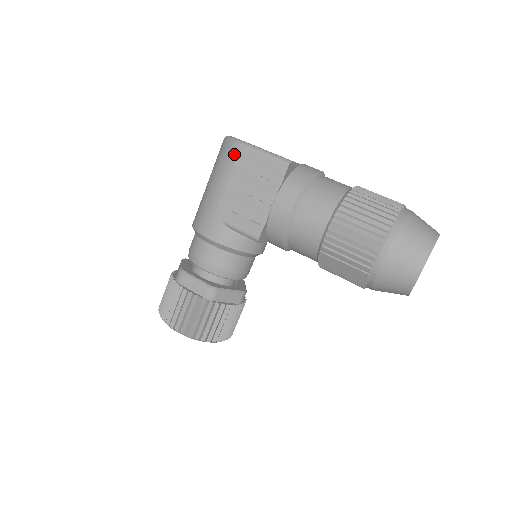
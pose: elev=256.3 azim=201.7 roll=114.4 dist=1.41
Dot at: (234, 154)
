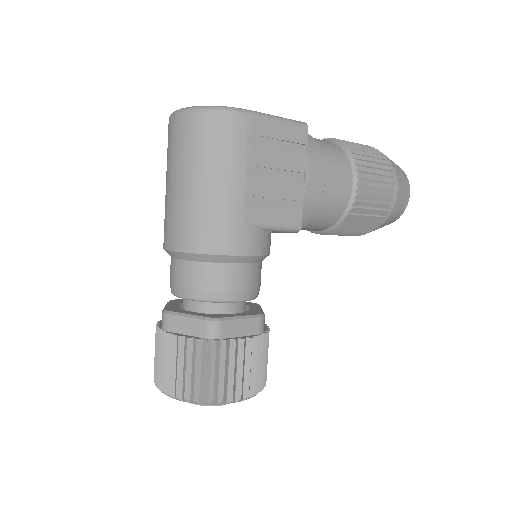
Dot at: (242, 129)
